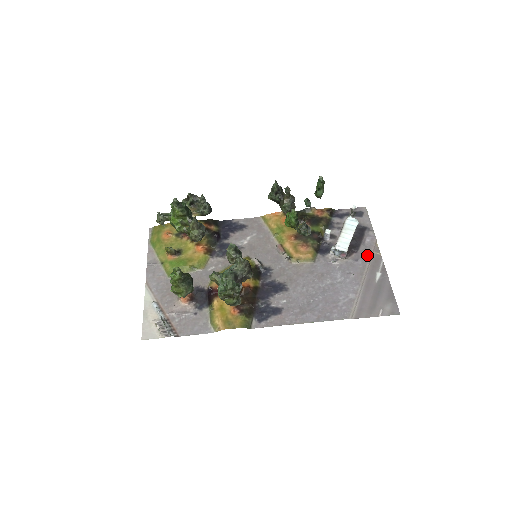
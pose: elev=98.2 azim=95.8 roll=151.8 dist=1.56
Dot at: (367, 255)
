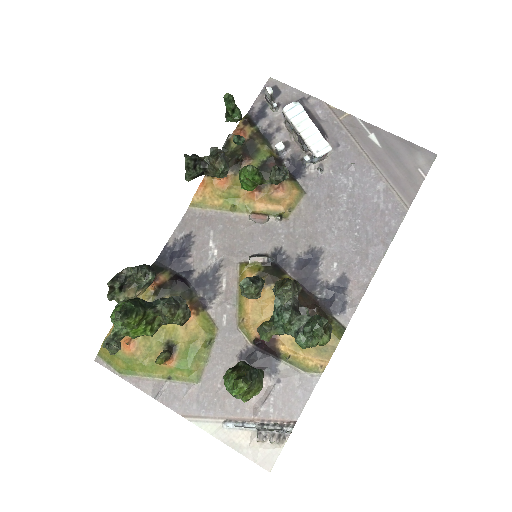
Dot at: (339, 129)
